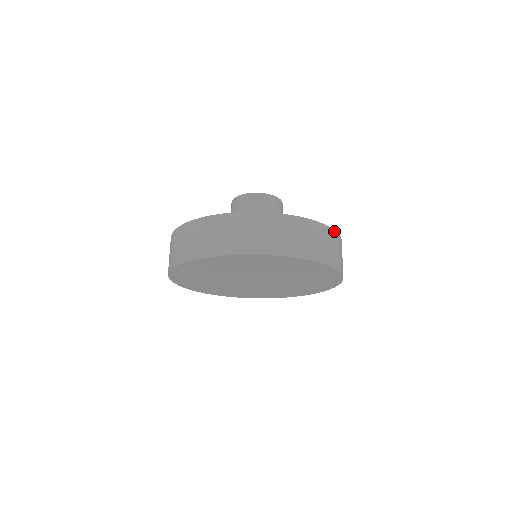
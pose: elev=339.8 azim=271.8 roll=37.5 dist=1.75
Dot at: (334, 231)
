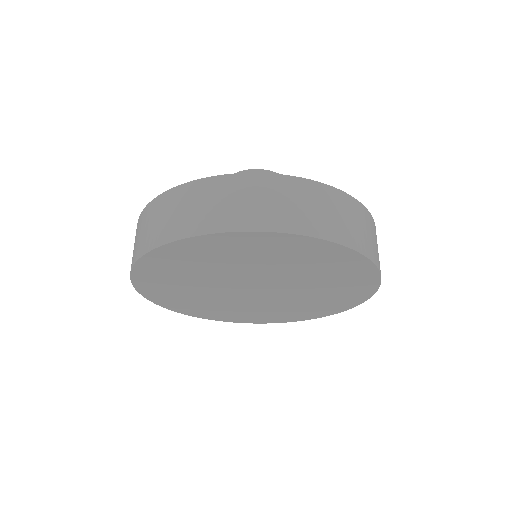
Dot at: (341, 192)
